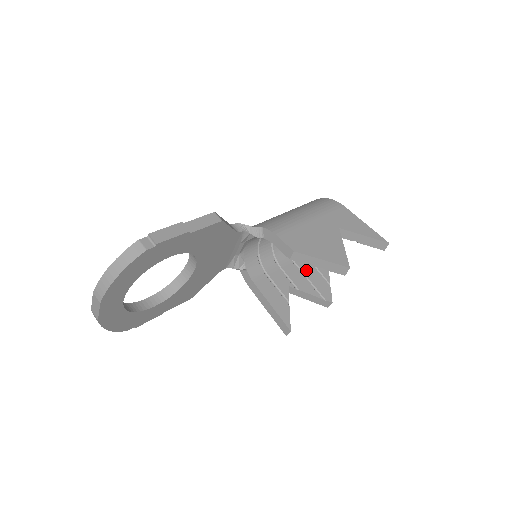
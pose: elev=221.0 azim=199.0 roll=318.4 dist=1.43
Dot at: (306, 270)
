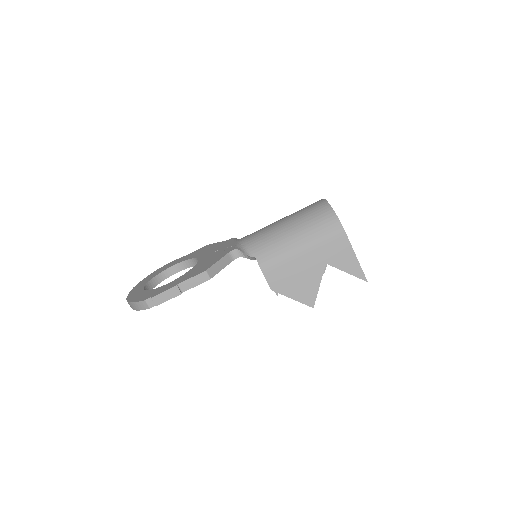
Dot at: occluded
